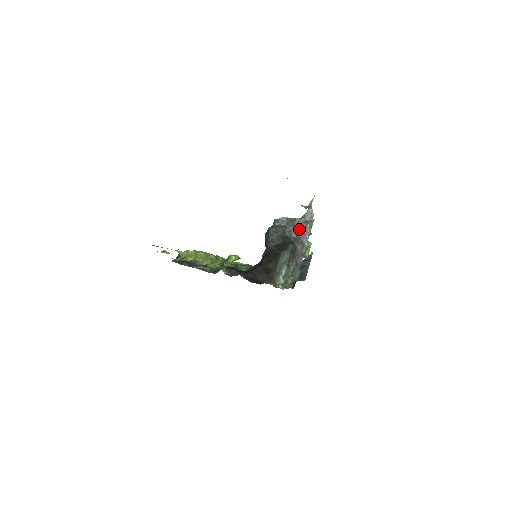
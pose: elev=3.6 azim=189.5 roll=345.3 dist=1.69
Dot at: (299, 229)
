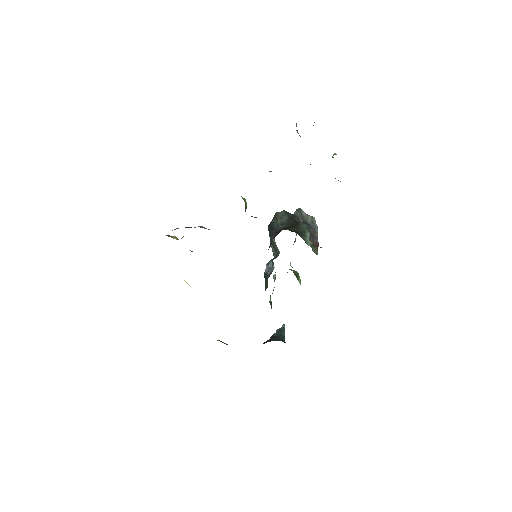
Dot at: (307, 217)
